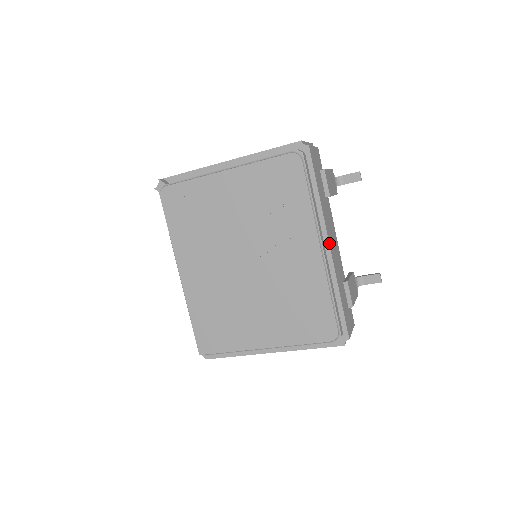
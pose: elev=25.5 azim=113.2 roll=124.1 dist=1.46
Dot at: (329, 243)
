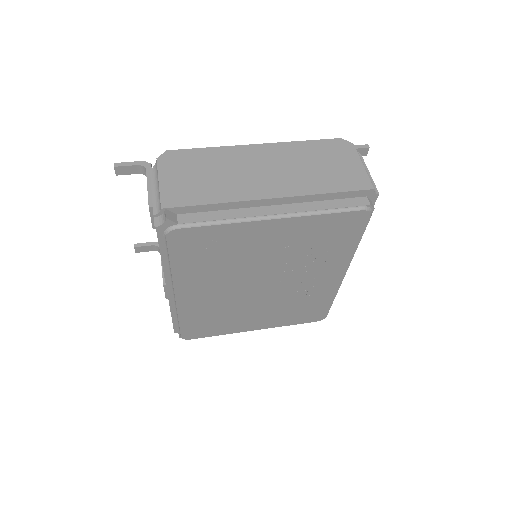
Dot at: occluded
